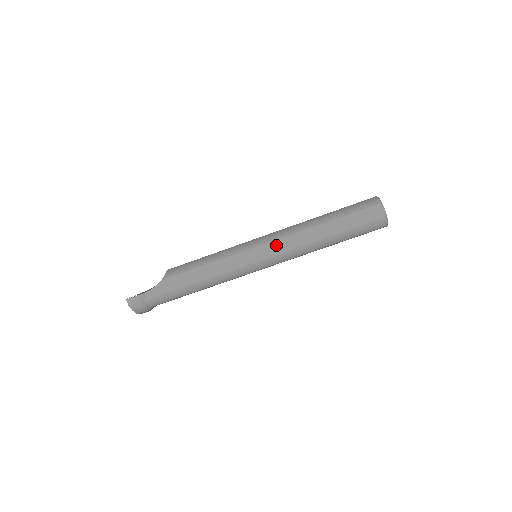
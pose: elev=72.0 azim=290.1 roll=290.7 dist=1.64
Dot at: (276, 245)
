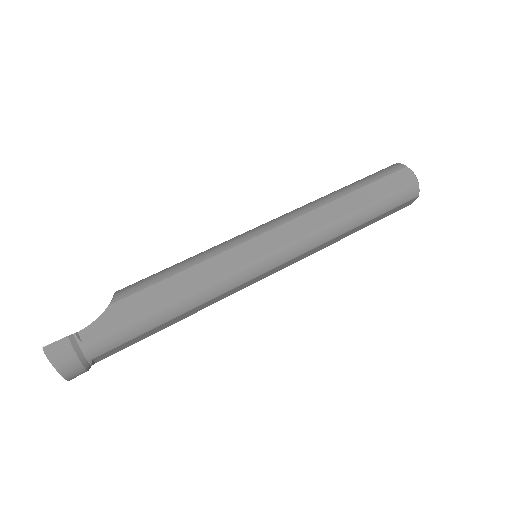
Dot at: (289, 229)
